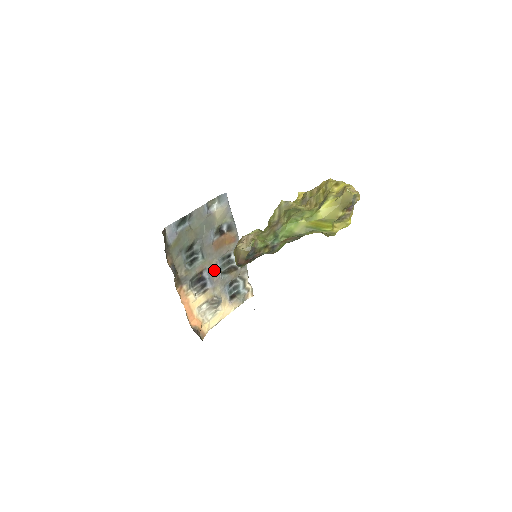
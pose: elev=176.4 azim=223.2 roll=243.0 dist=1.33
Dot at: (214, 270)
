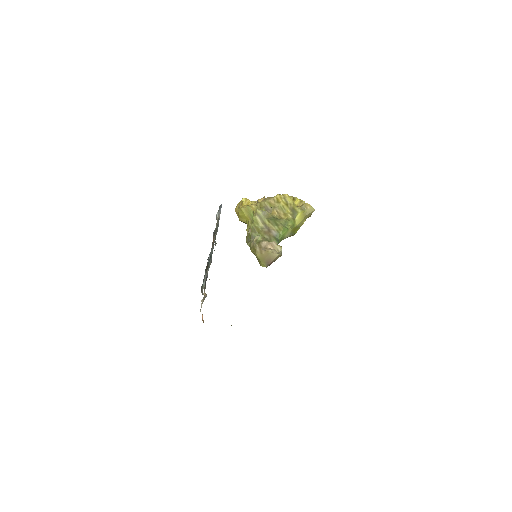
Dot at: occluded
